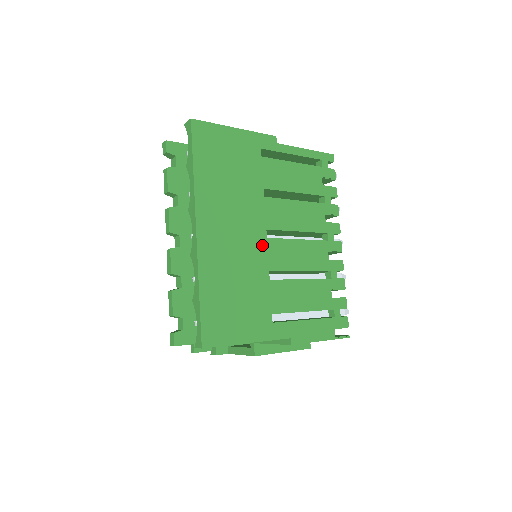
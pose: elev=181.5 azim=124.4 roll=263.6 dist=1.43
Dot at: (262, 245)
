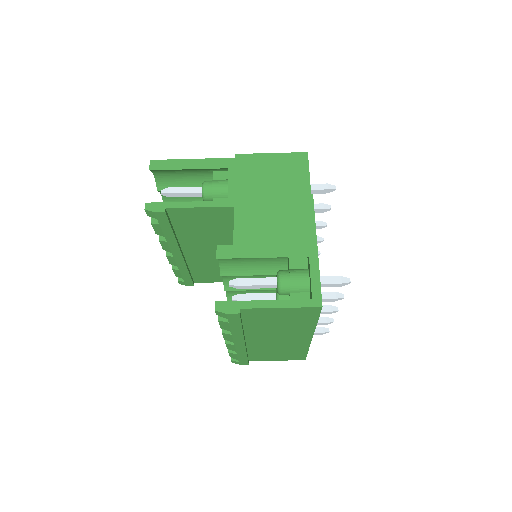
Dot at: occluded
